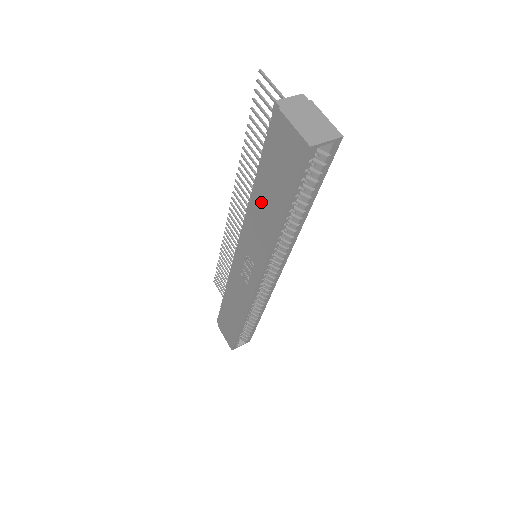
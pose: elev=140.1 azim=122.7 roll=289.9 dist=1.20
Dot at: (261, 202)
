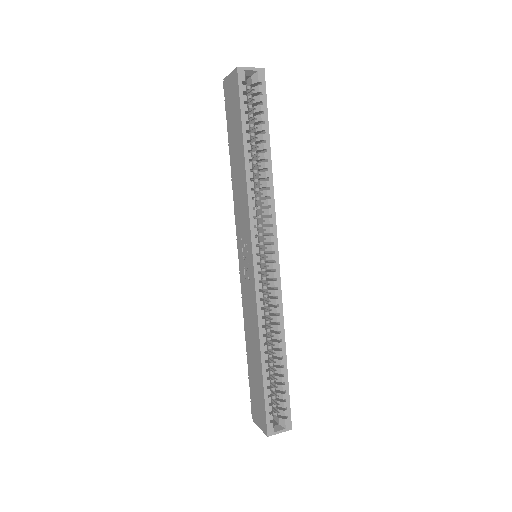
Dot at: (234, 166)
